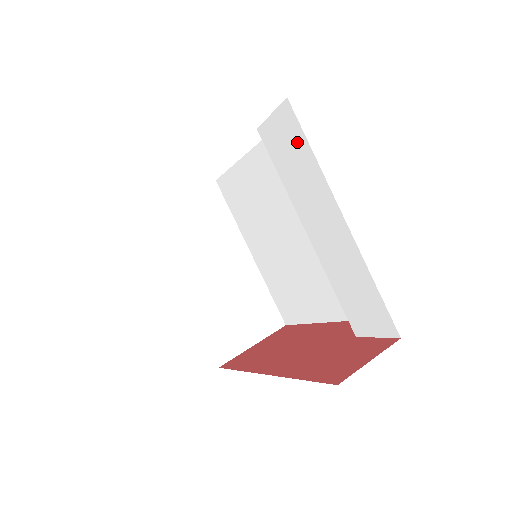
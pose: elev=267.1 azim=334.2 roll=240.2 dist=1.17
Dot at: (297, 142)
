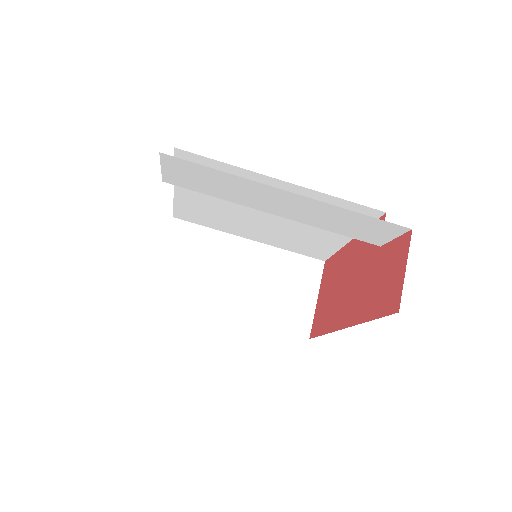
Dot at: (200, 172)
